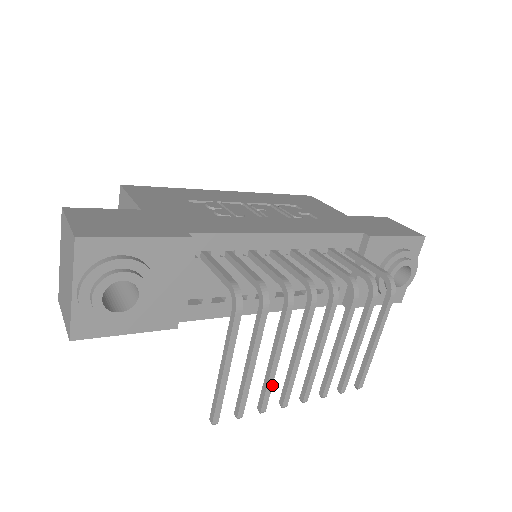
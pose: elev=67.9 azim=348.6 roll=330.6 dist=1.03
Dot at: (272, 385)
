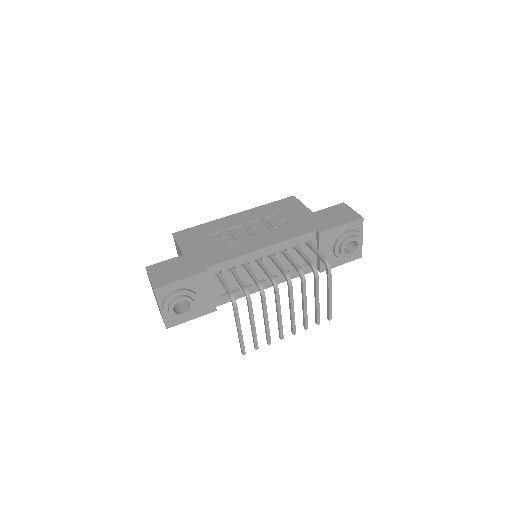
Dot at: (269, 331)
